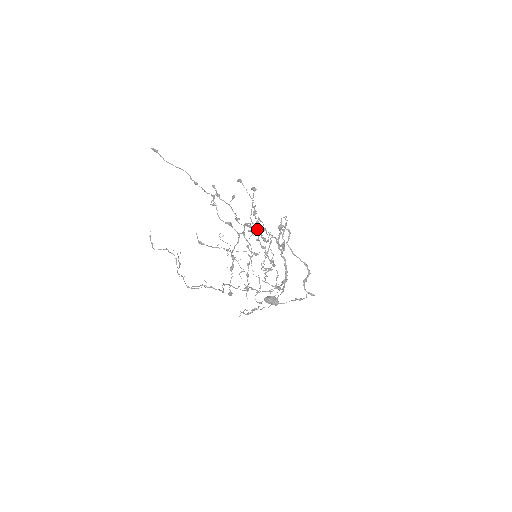
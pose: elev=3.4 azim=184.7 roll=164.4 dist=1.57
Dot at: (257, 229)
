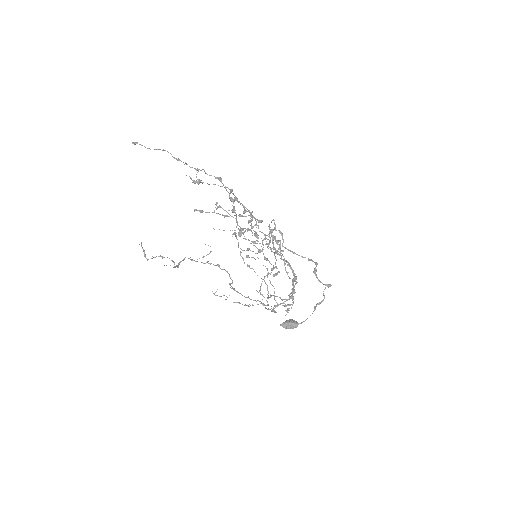
Dot at: (248, 211)
